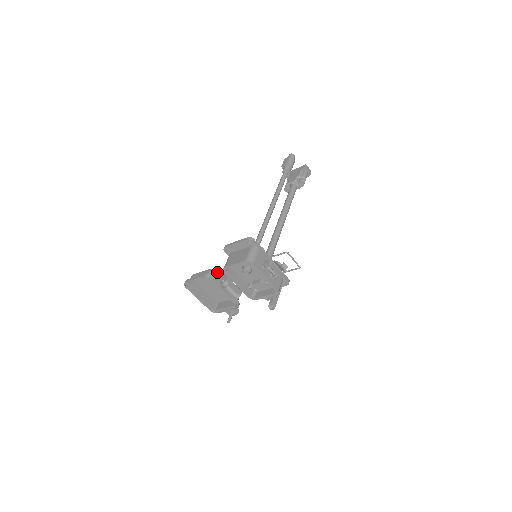
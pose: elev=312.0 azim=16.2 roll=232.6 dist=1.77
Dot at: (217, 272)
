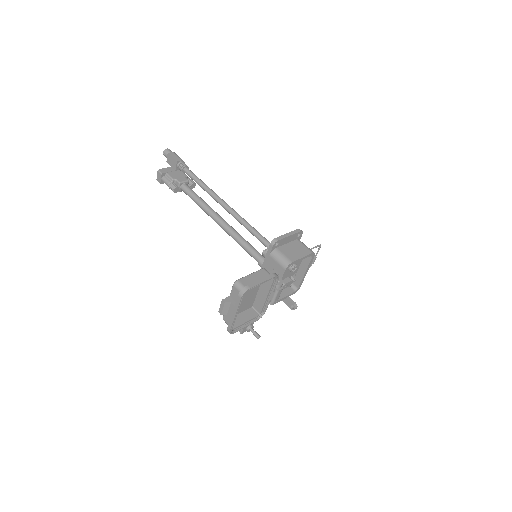
Dot at: occluded
